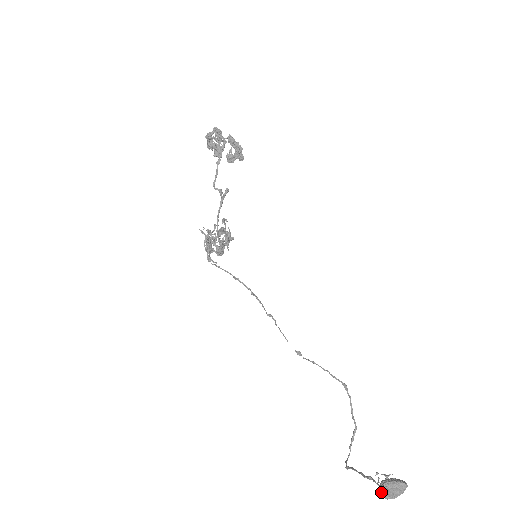
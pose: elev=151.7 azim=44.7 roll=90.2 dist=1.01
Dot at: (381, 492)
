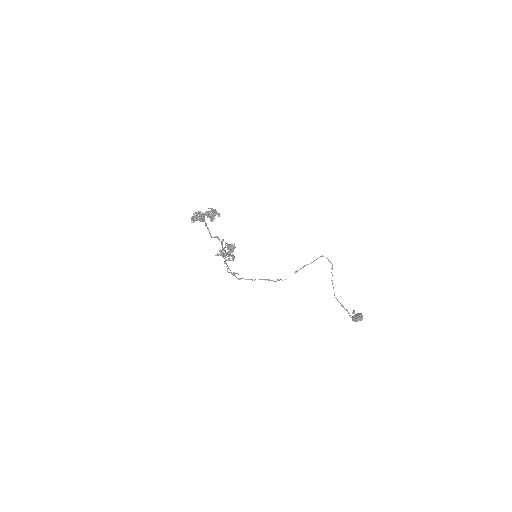
Dot at: occluded
